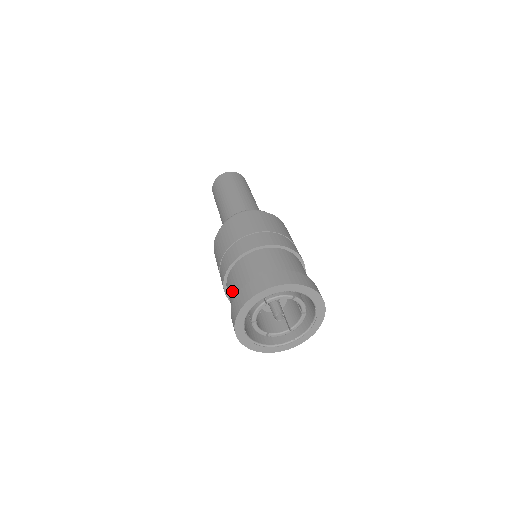
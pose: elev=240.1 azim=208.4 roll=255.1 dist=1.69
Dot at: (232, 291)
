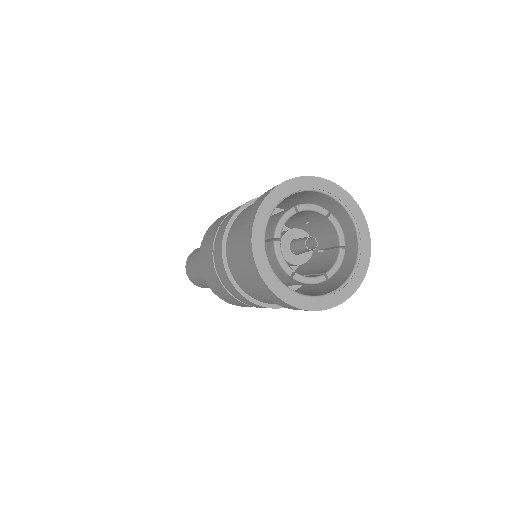
Dot at: (241, 223)
